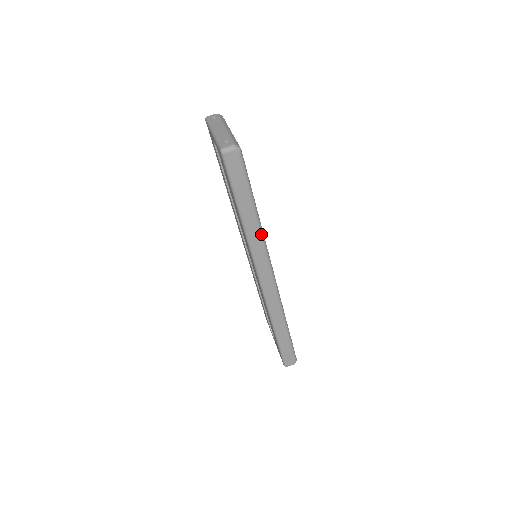
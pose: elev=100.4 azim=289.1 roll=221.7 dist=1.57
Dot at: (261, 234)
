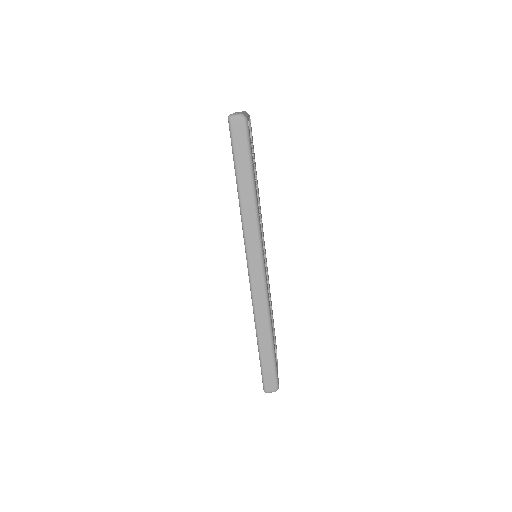
Dot at: (256, 214)
